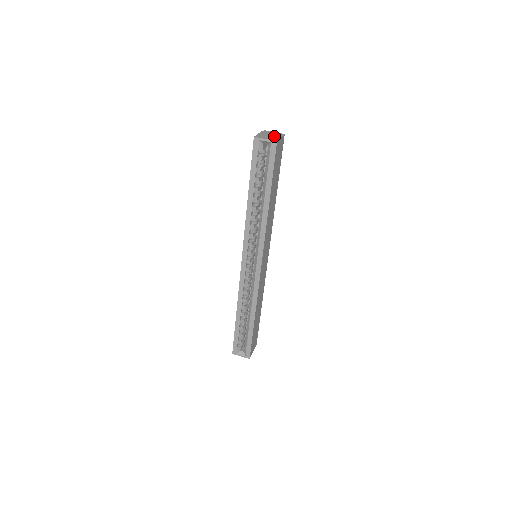
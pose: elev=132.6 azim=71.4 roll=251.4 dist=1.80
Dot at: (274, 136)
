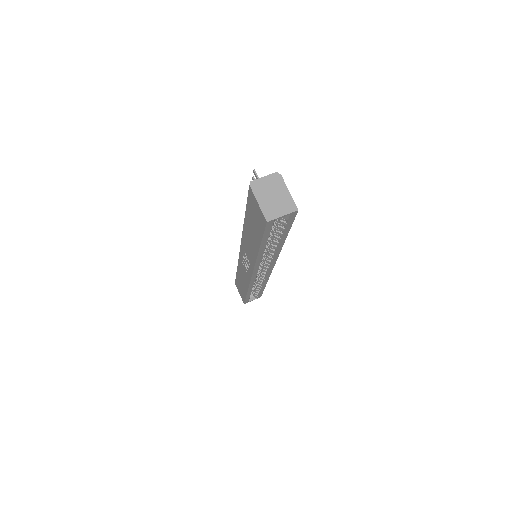
Dot at: (280, 195)
